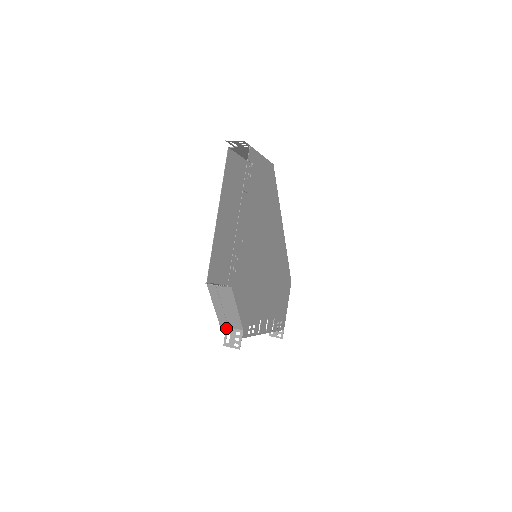
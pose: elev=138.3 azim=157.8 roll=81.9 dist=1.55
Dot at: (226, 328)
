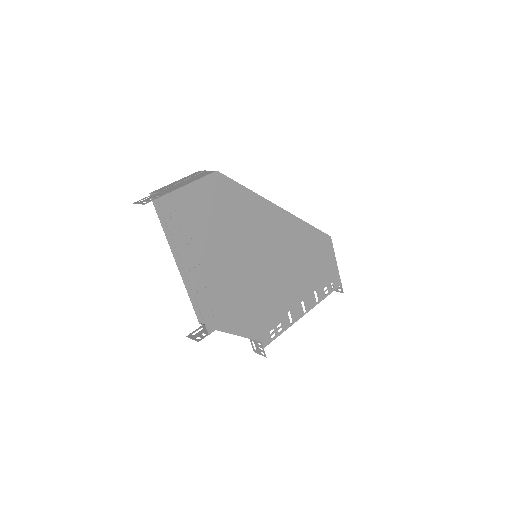
Dot at: occluded
